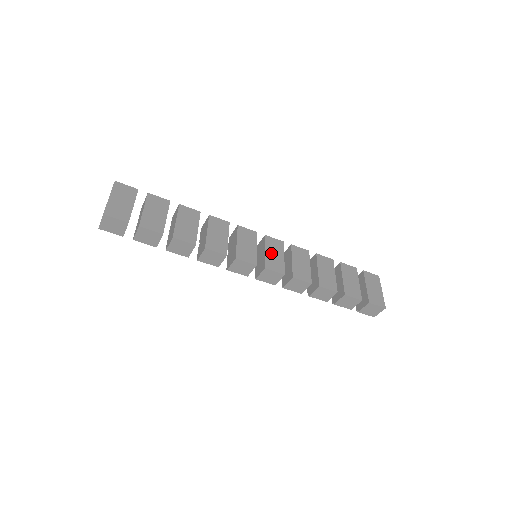
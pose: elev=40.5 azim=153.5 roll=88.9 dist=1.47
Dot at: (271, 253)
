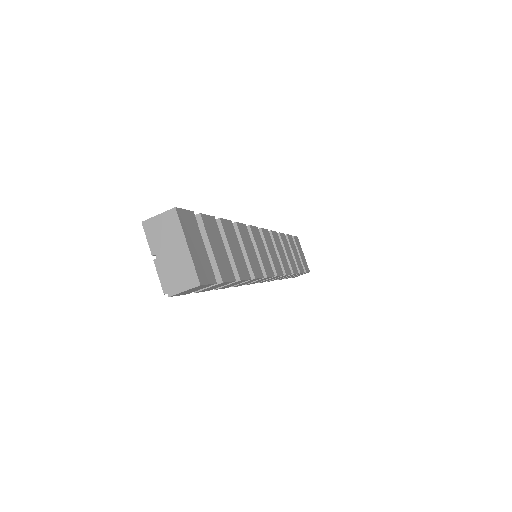
Dot at: (271, 252)
